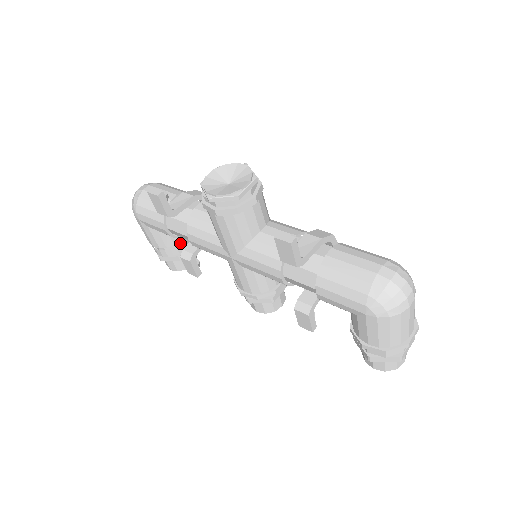
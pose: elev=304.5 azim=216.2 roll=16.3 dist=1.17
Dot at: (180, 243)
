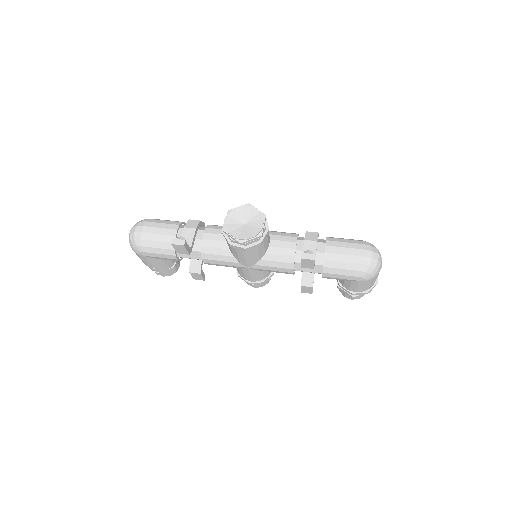
Dot at: occluded
